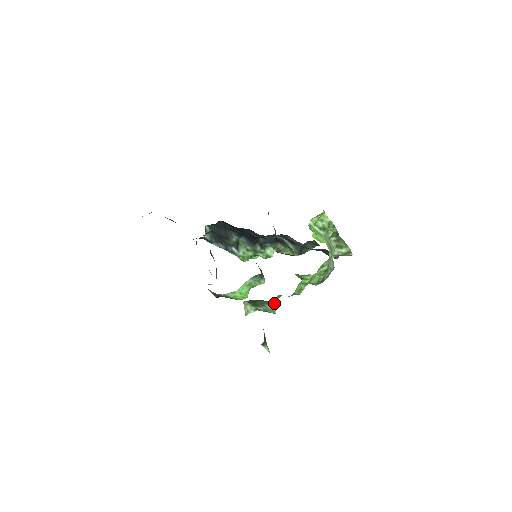
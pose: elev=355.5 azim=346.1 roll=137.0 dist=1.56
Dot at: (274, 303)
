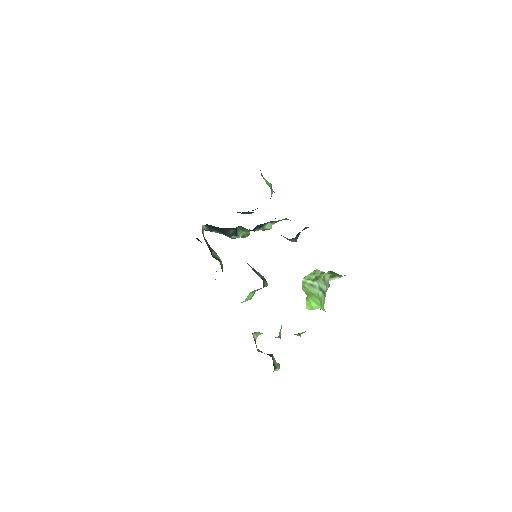
Dot at: (278, 336)
